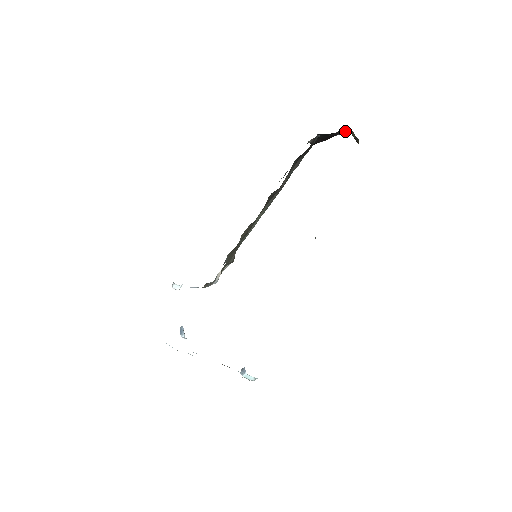
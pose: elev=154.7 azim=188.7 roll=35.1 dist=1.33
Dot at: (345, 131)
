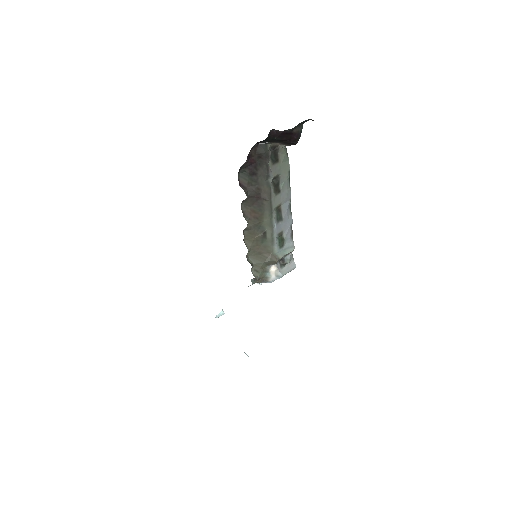
Dot at: (278, 130)
